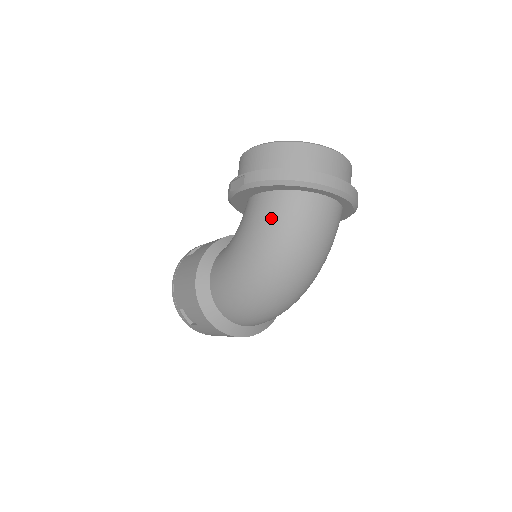
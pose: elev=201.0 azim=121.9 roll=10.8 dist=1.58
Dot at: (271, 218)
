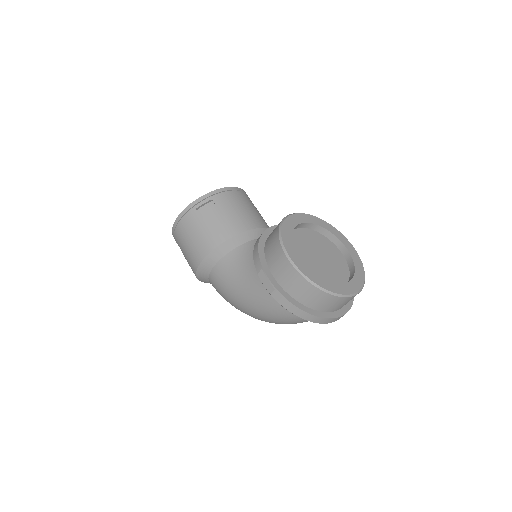
Dot at: (278, 313)
